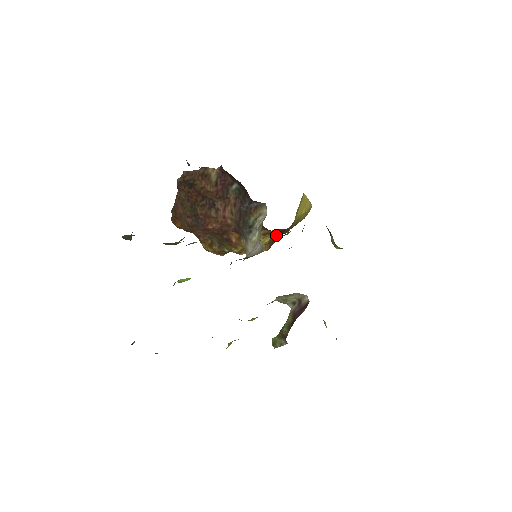
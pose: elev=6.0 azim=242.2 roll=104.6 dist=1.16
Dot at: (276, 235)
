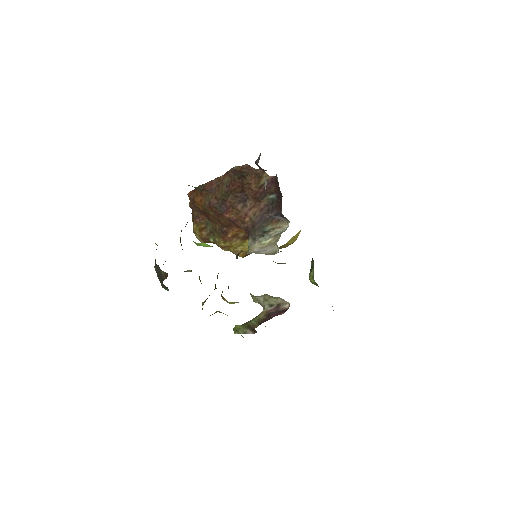
Dot at: occluded
